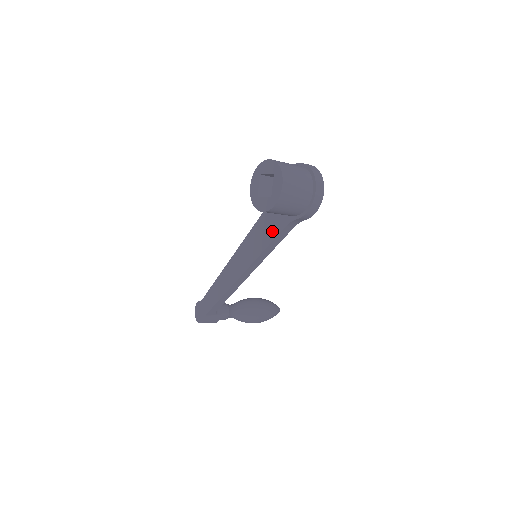
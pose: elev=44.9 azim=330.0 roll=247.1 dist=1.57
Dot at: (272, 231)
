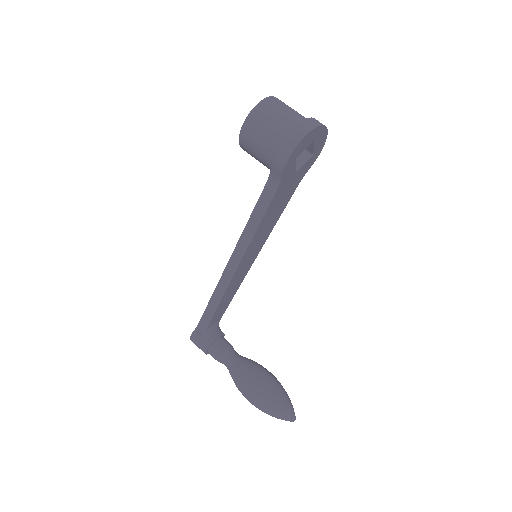
Dot at: occluded
